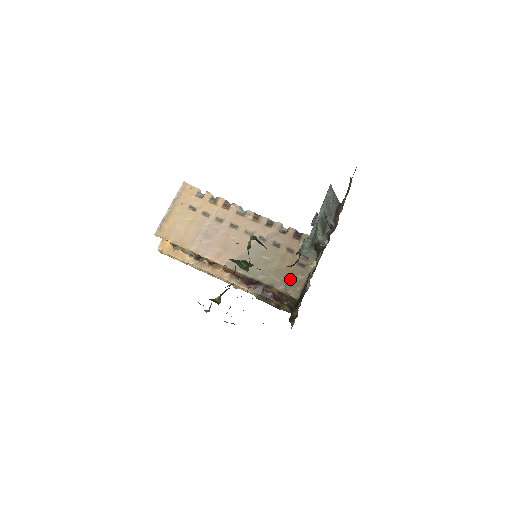
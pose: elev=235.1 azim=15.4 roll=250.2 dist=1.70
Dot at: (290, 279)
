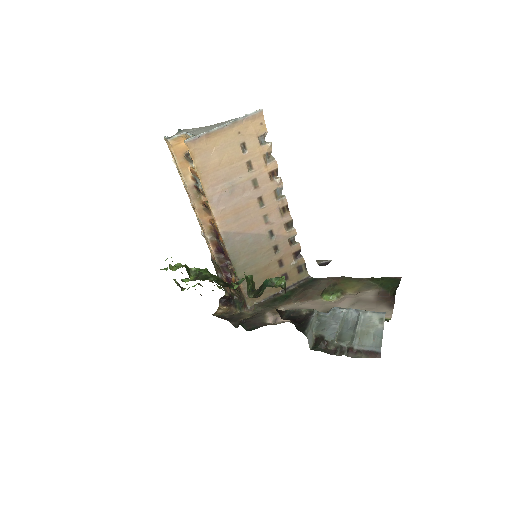
Dot at: (258, 287)
